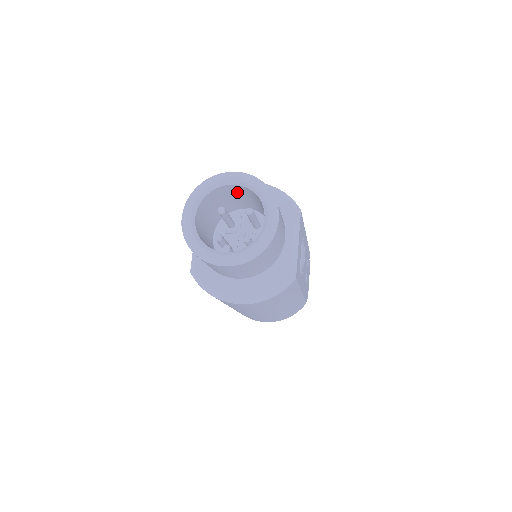
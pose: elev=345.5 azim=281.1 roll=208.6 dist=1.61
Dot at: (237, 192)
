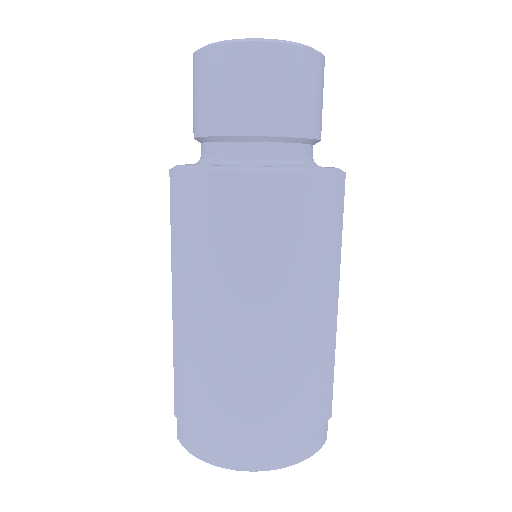
Dot at: occluded
